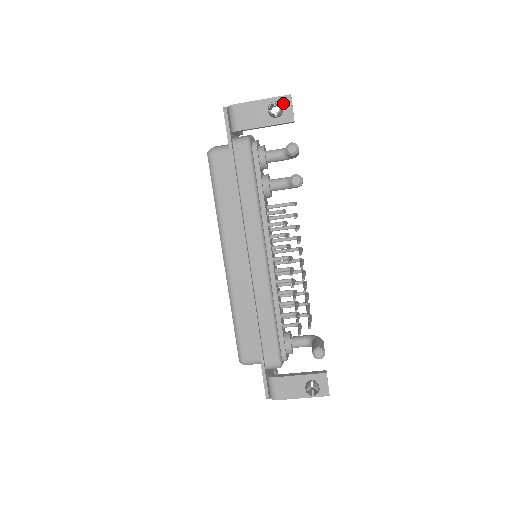
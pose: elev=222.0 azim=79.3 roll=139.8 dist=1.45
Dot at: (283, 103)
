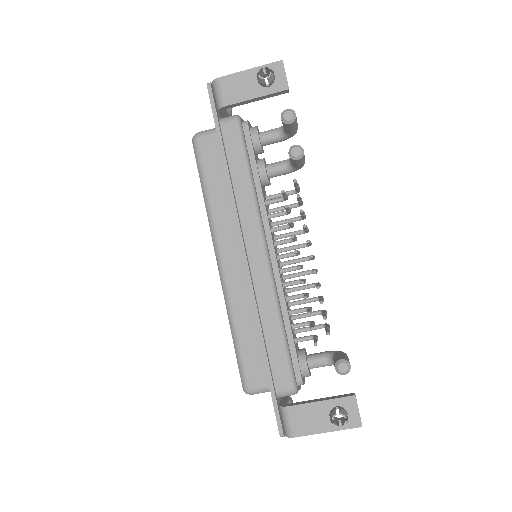
Dot at: (274, 70)
